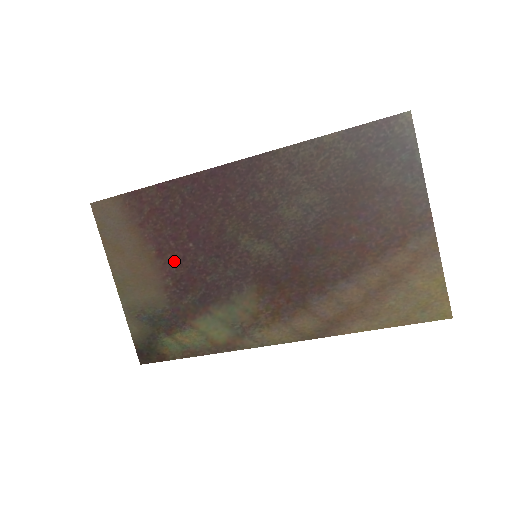
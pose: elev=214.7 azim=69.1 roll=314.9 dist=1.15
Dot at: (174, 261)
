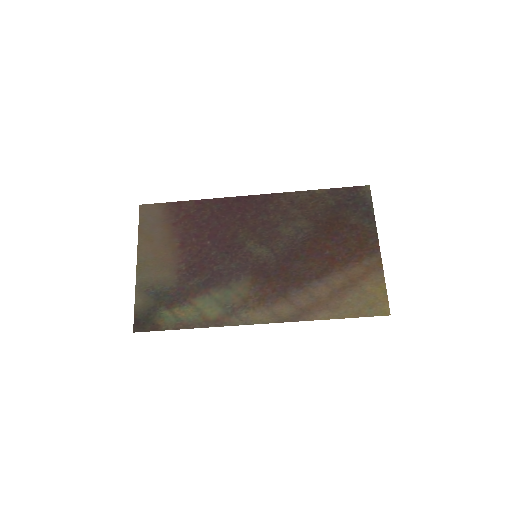
Dot at: (192, 252)
